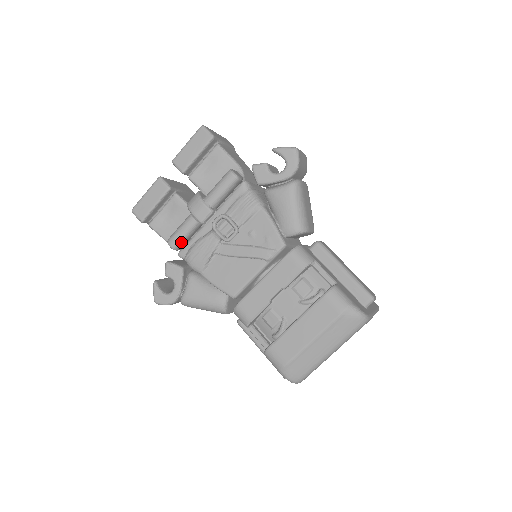
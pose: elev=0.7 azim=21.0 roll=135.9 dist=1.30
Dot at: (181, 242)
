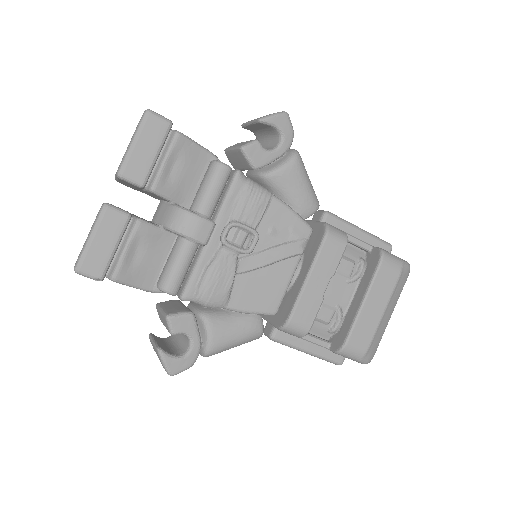
Dot at: (182, 281)
